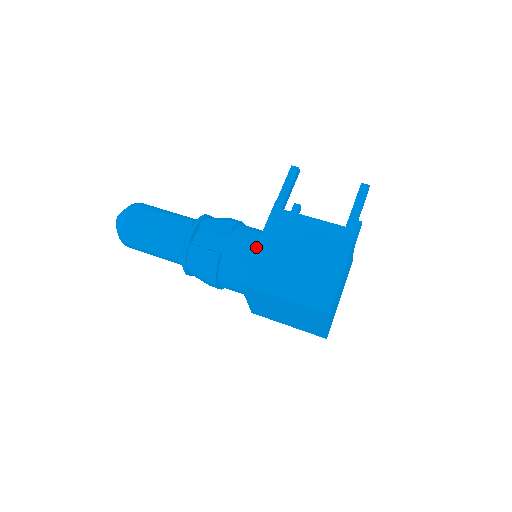
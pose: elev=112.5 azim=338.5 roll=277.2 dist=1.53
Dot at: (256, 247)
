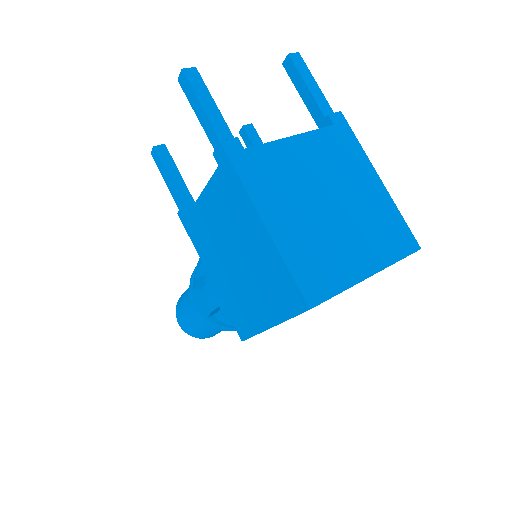
Dot at: (214, 286)
